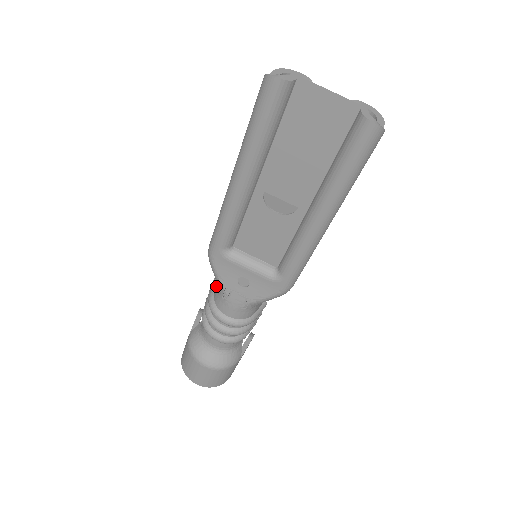
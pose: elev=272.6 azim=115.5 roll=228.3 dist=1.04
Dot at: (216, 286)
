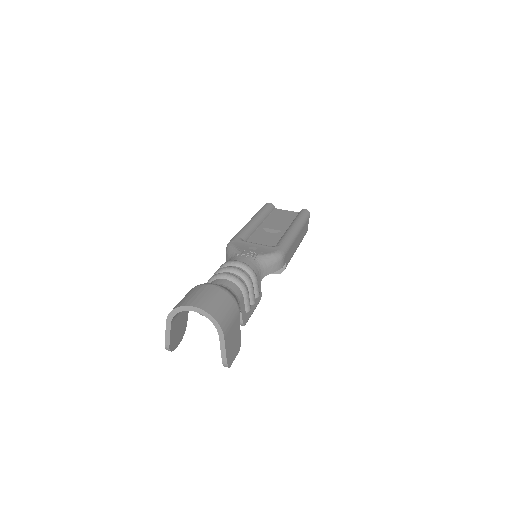
Dot at: occluded
